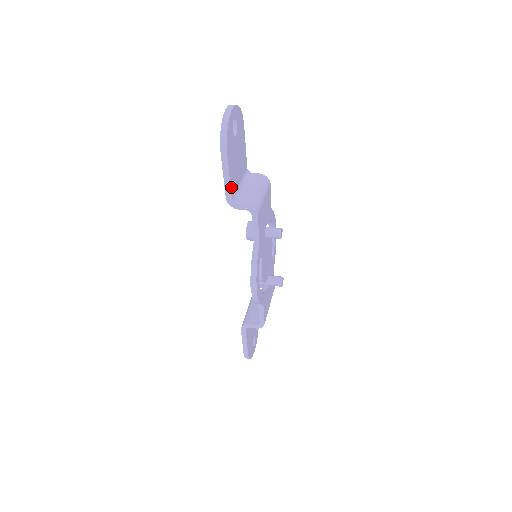
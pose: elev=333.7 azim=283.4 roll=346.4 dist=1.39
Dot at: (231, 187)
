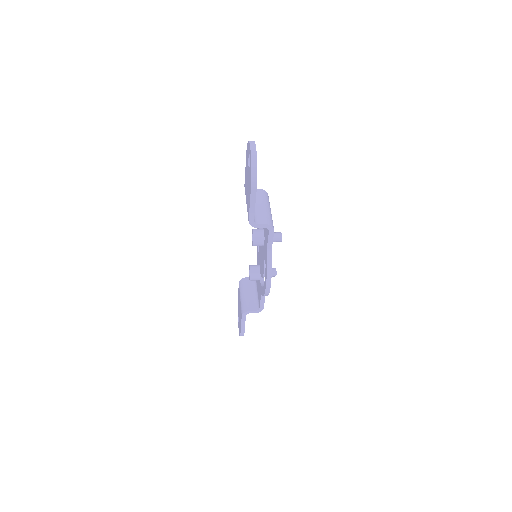
Dot at: (254, 212)
